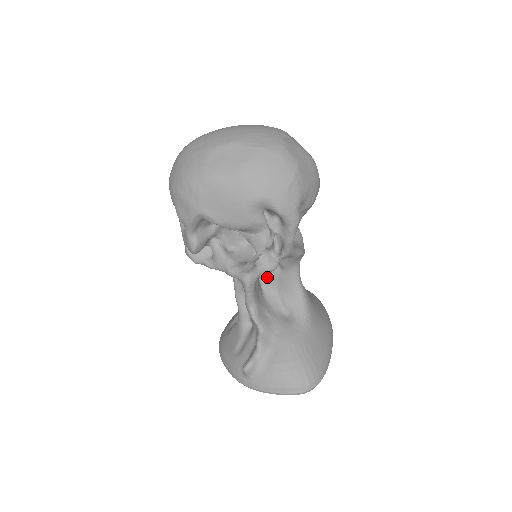
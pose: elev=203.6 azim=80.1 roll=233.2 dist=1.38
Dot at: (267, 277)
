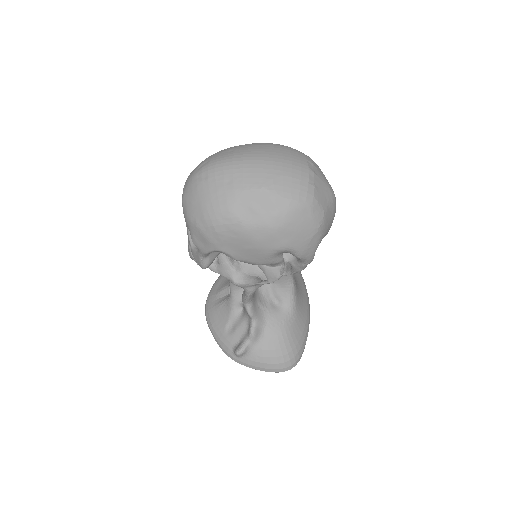
Dot at: occluded
